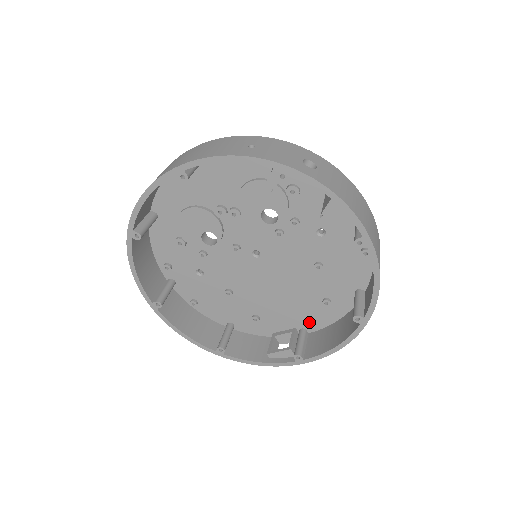
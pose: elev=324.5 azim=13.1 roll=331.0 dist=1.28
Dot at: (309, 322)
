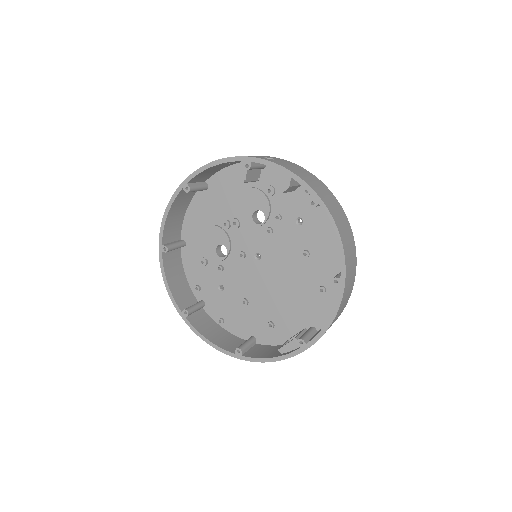
Dot at: (315, 318)
